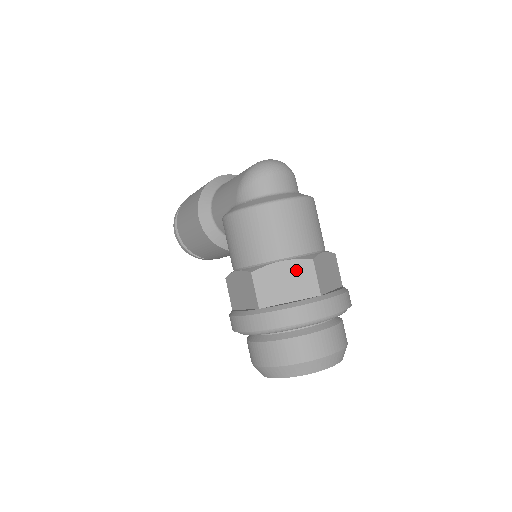
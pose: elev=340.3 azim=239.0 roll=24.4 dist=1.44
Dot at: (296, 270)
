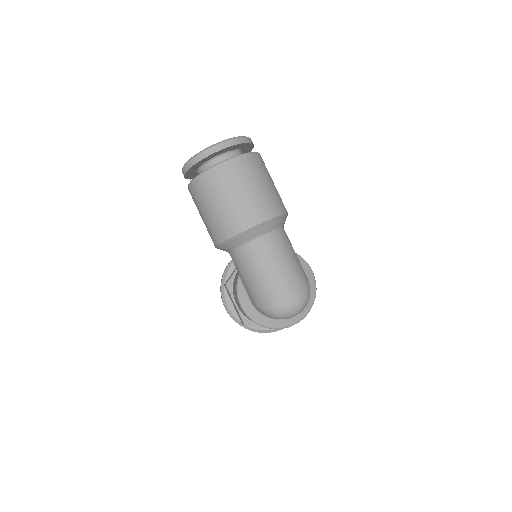
Dot at: occluded
